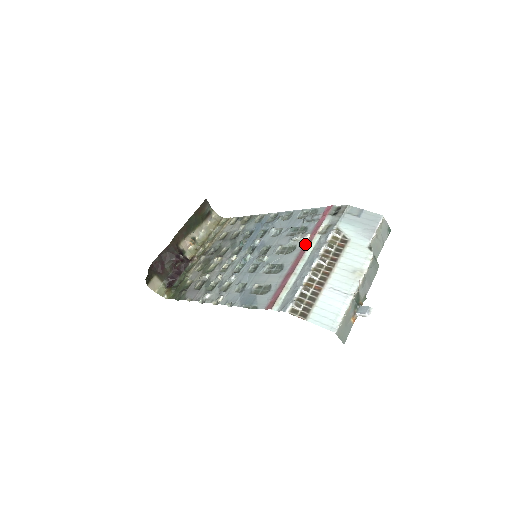
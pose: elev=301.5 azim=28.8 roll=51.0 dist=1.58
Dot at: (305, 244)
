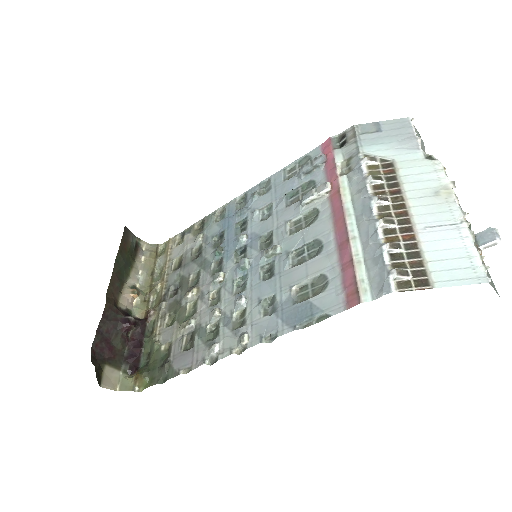
Dot at: (331, 198)
